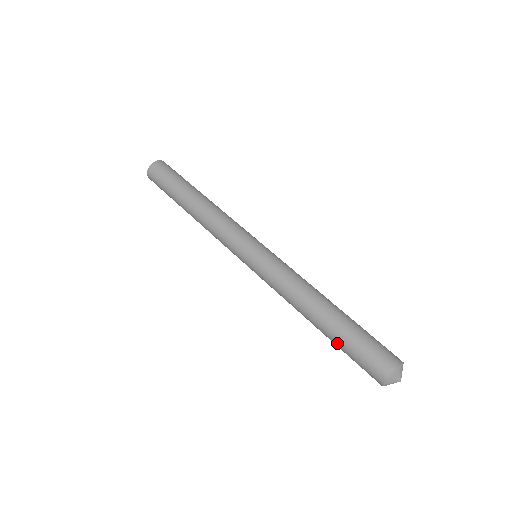
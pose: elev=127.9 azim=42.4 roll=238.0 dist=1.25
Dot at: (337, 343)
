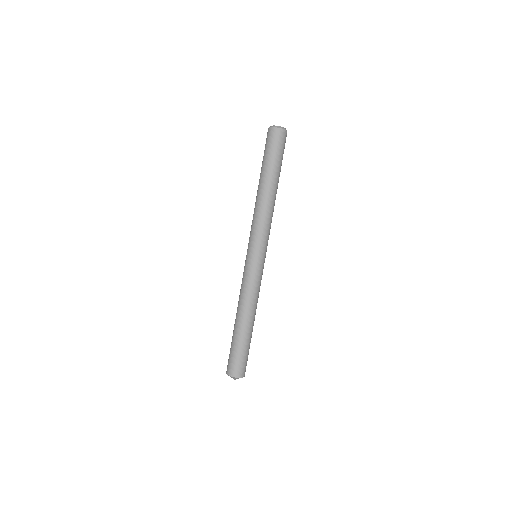
Dot at: (235, 340)
